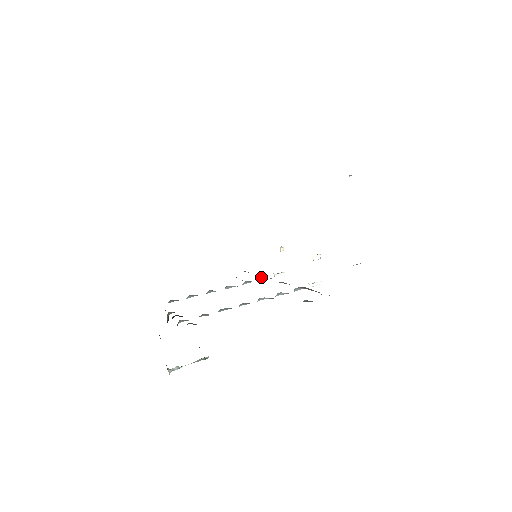
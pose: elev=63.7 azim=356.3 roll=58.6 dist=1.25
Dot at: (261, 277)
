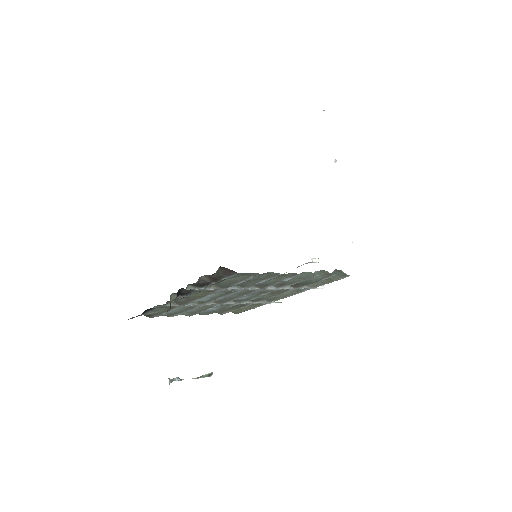
Dot at: occluded
